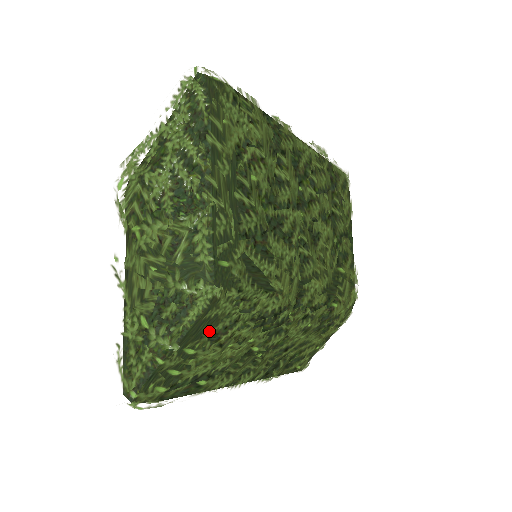
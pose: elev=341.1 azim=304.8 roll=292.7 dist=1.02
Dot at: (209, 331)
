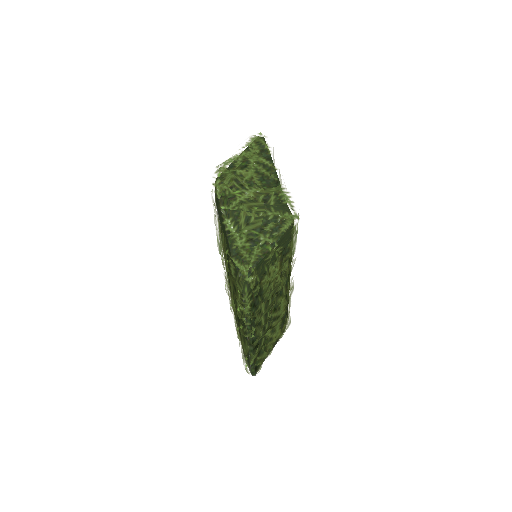
Dot at: occluded
